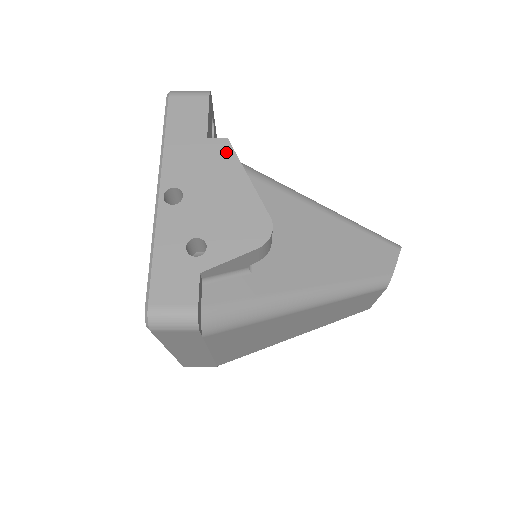
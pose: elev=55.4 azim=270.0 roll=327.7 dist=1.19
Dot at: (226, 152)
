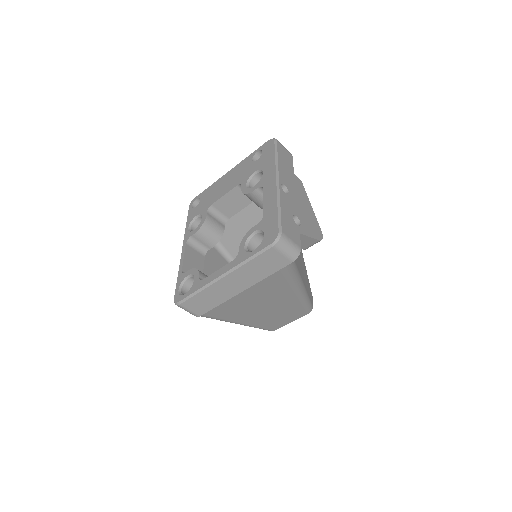
Dot at: (302, 187)
